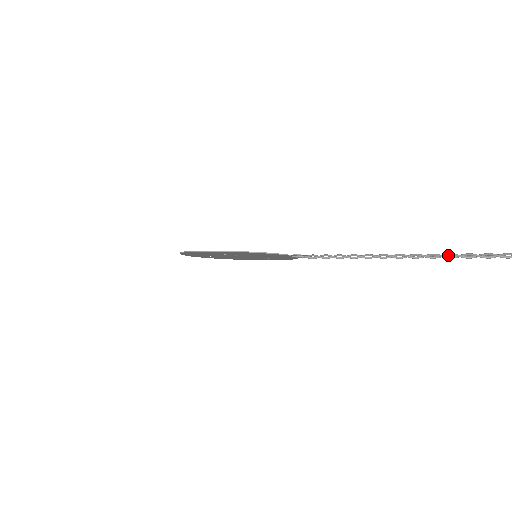
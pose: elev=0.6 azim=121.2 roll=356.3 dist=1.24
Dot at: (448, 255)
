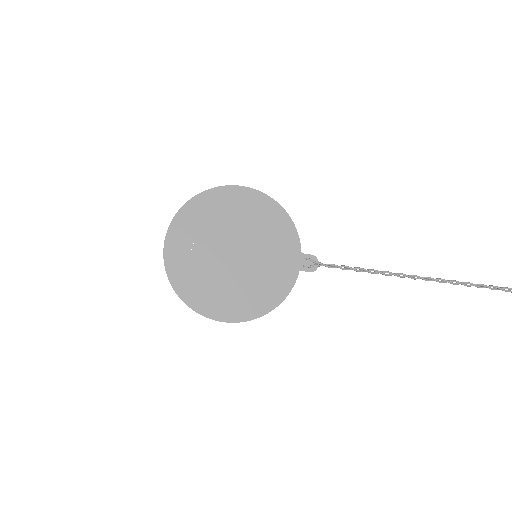
Dot at: (445, 281)
